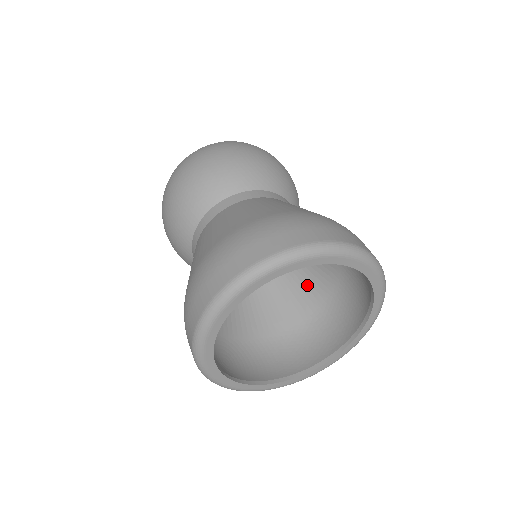
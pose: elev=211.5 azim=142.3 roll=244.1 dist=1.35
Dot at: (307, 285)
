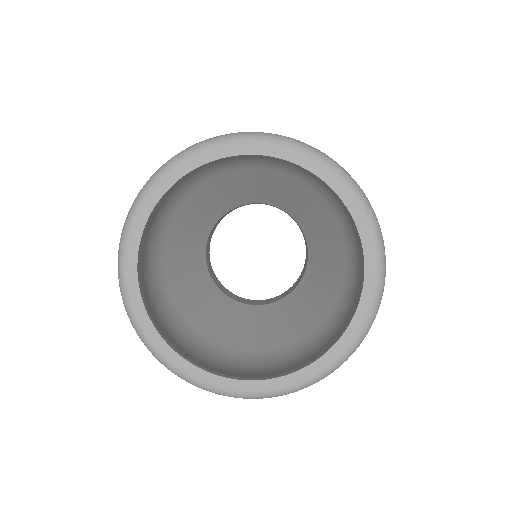
Dot at: (326, 277)
